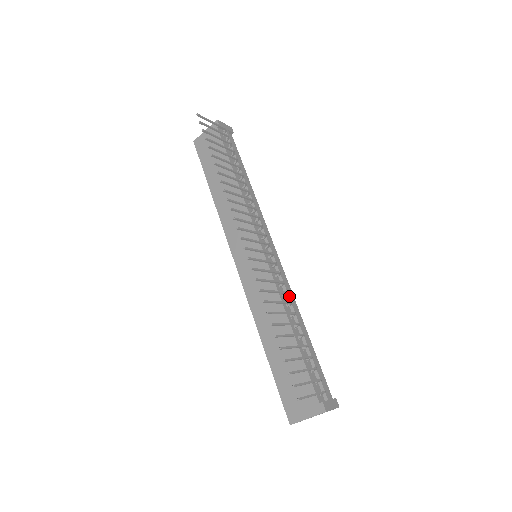
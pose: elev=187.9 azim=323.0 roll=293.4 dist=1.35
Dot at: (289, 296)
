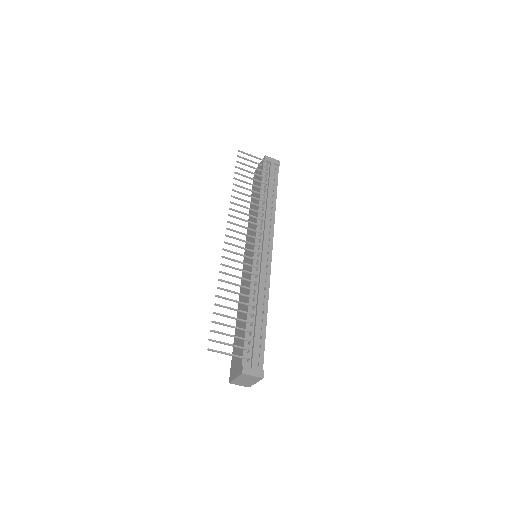
Dot at: (260, 286)
